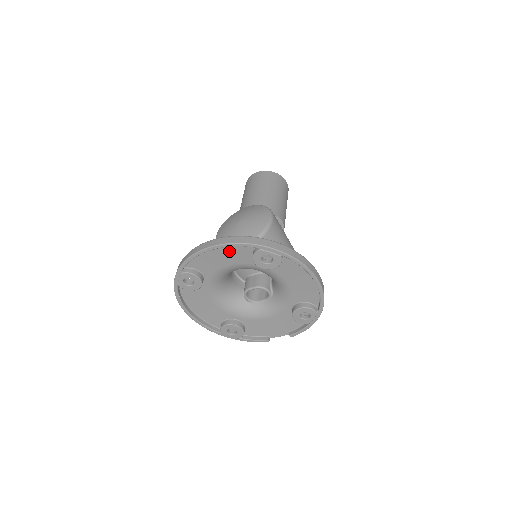
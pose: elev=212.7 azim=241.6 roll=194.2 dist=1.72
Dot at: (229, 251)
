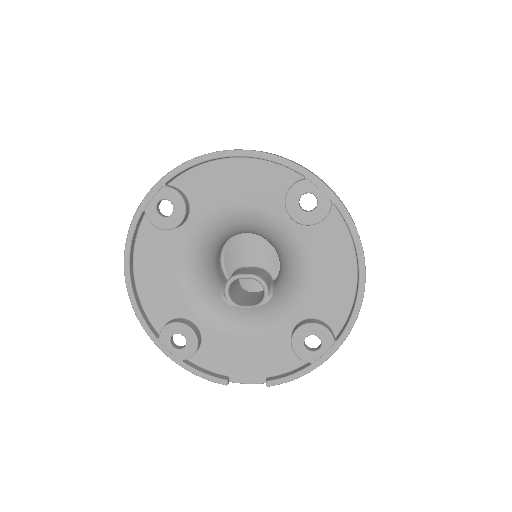
Dot at: (254, 175)
